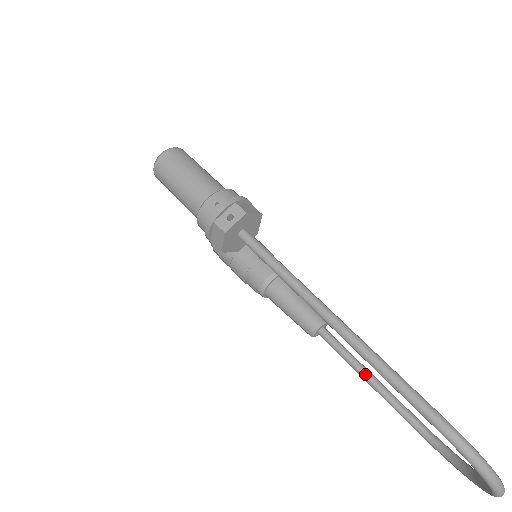
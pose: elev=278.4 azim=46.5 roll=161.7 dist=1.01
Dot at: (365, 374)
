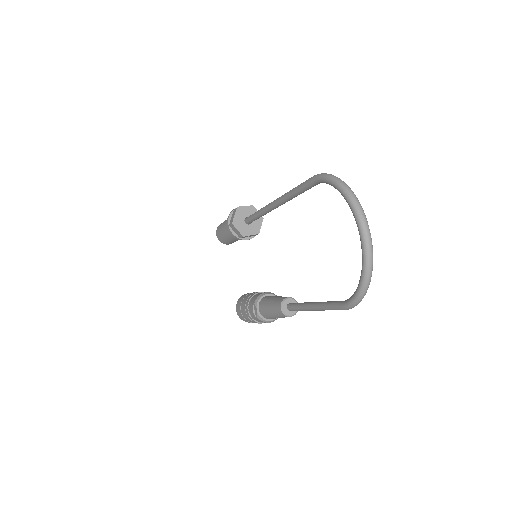
Dot at: (311, 302)
